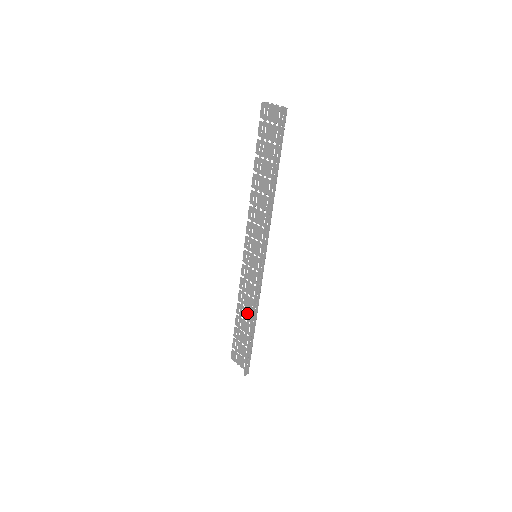
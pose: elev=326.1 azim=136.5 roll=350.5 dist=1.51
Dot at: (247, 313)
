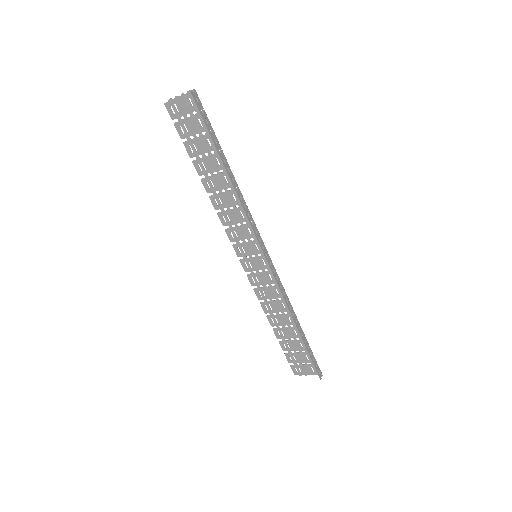
Dot at: (283, 318)
